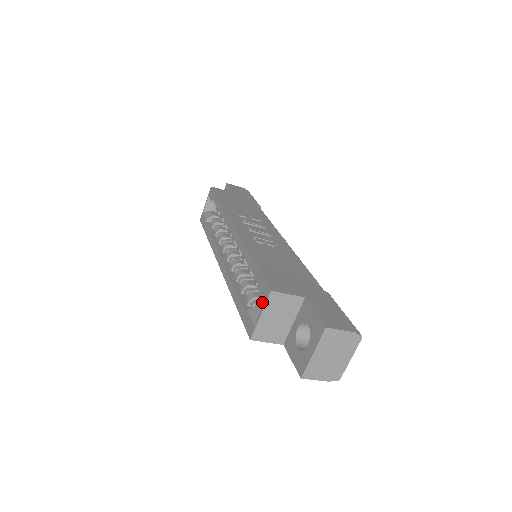
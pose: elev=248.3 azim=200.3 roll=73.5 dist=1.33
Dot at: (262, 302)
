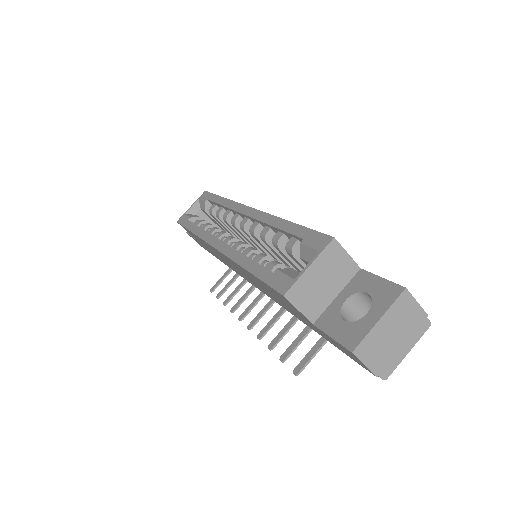
Dot at: occluded
